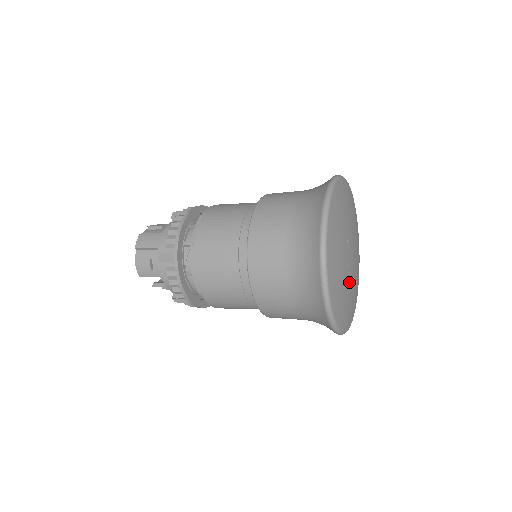
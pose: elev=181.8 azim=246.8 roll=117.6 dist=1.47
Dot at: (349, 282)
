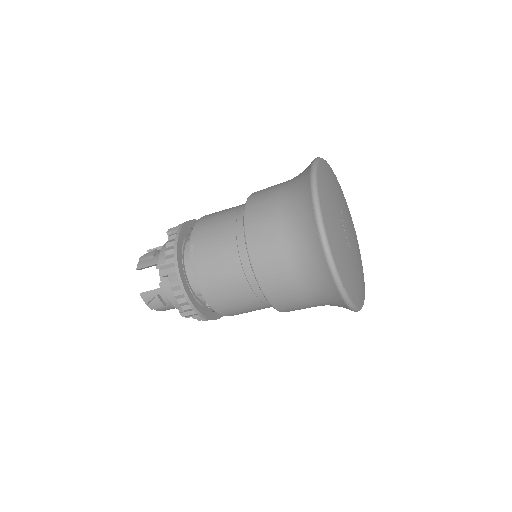
Dot at: (342, 228)
